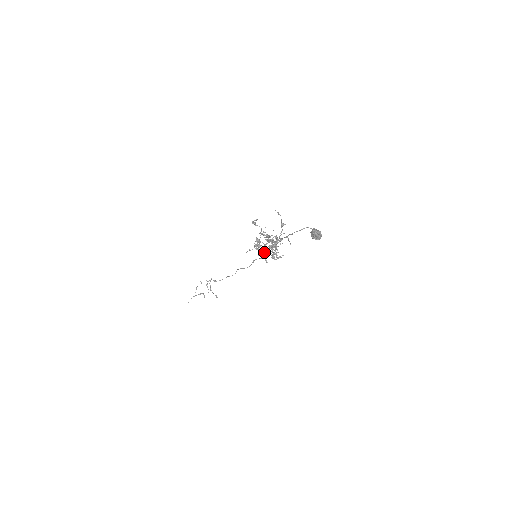
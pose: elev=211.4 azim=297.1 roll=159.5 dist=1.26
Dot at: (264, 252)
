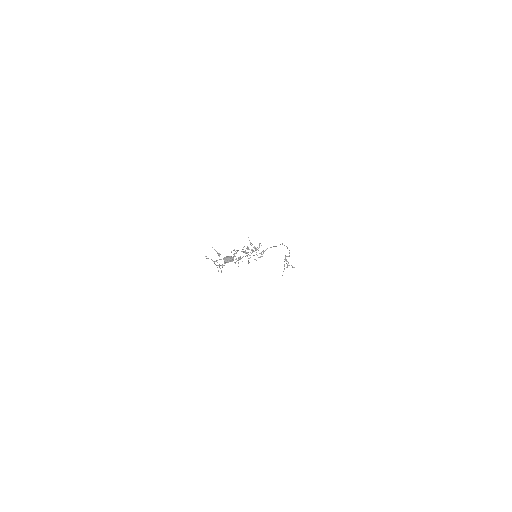
Dot at: (253, 255)
